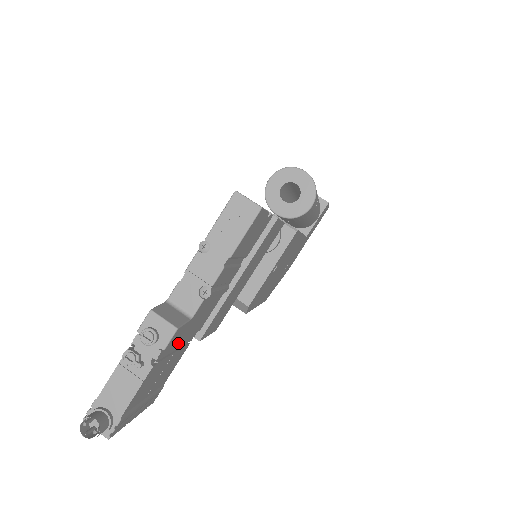
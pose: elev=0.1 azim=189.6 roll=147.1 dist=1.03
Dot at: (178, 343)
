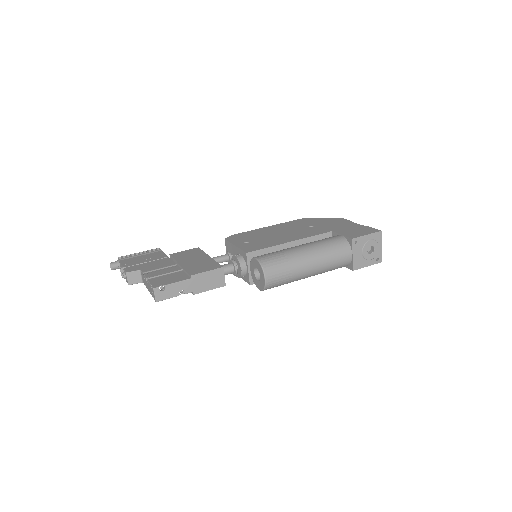
Dot at: occluded
